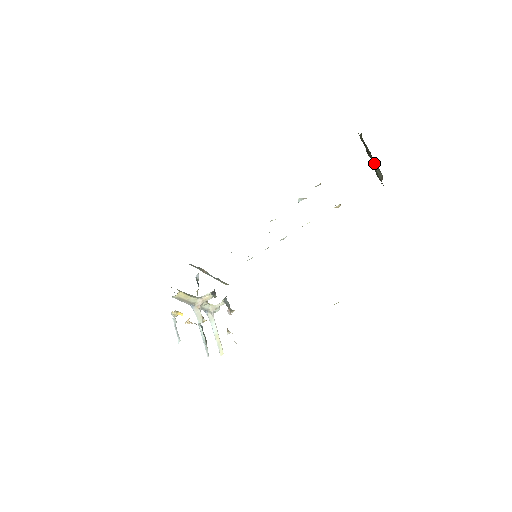
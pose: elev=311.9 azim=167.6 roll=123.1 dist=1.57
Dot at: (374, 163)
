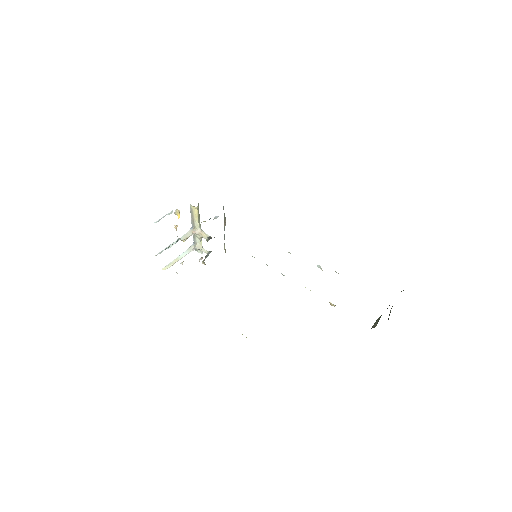
Dot at: occluded
